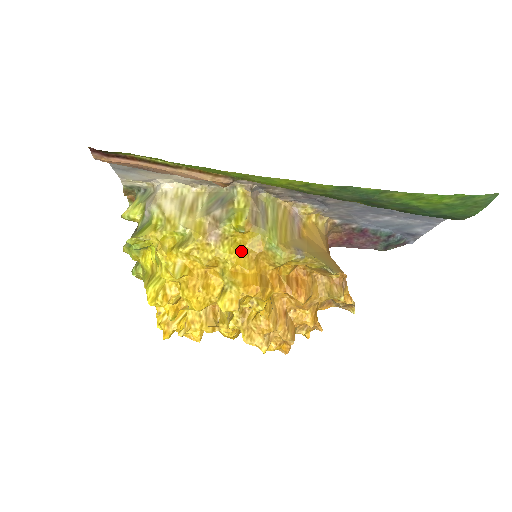
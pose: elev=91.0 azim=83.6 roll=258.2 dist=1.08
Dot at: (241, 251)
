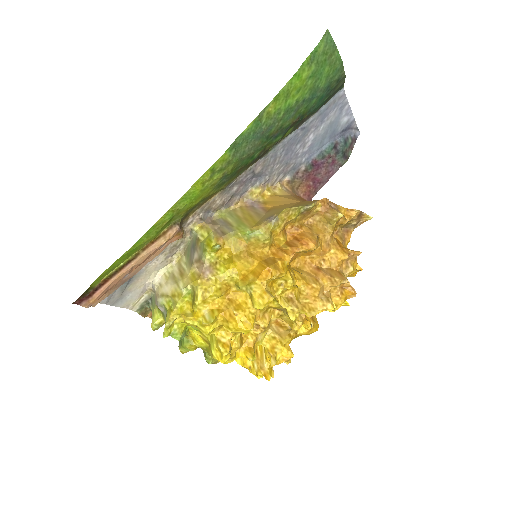
Dot at: (233, 260)
